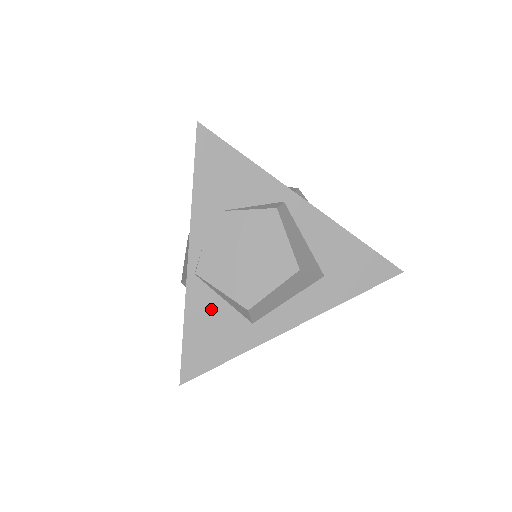
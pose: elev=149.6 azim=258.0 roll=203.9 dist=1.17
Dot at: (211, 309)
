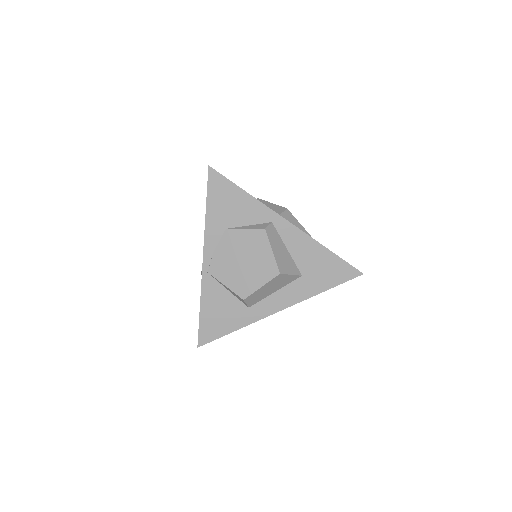
Dot at: (219, 297)
